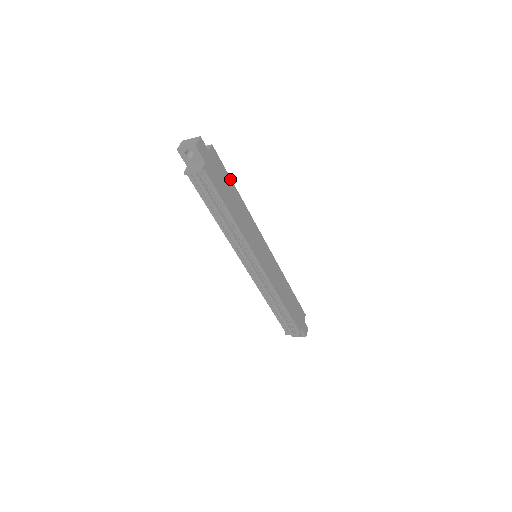
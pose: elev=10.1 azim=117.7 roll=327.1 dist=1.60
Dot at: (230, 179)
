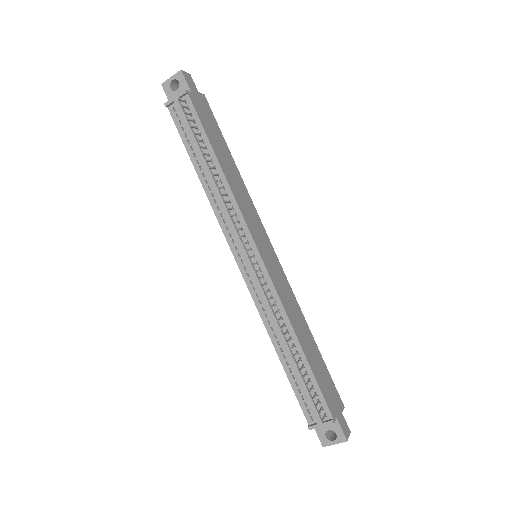
Dot at: (224, 140)
